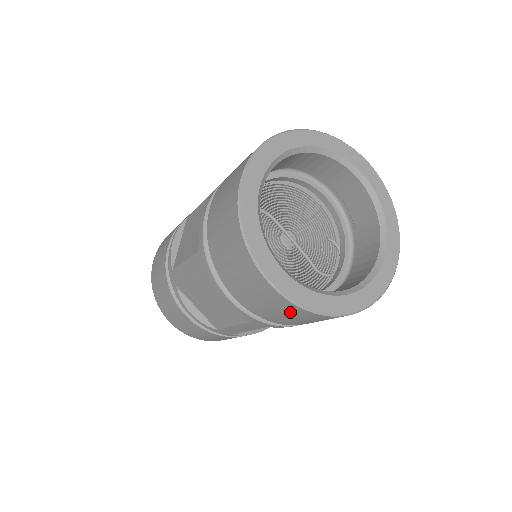
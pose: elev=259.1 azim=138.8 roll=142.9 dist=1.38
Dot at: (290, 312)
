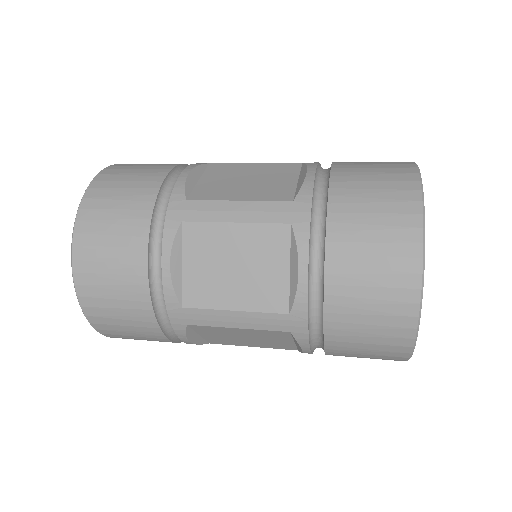
Dot at: occluded
